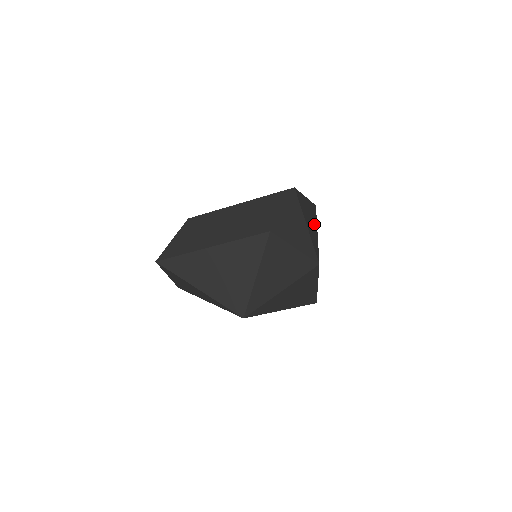
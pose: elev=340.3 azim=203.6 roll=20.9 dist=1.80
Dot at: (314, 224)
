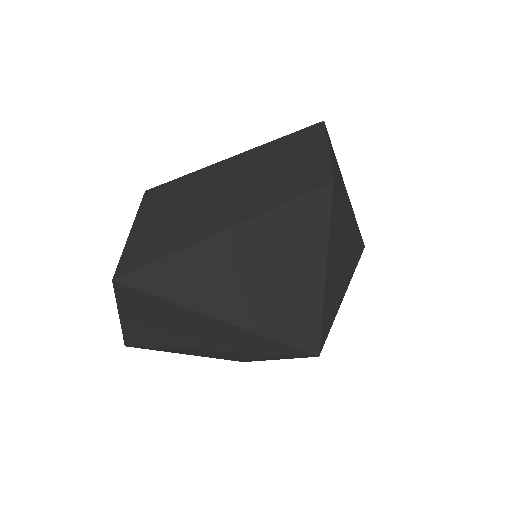
Dot at: occluded
